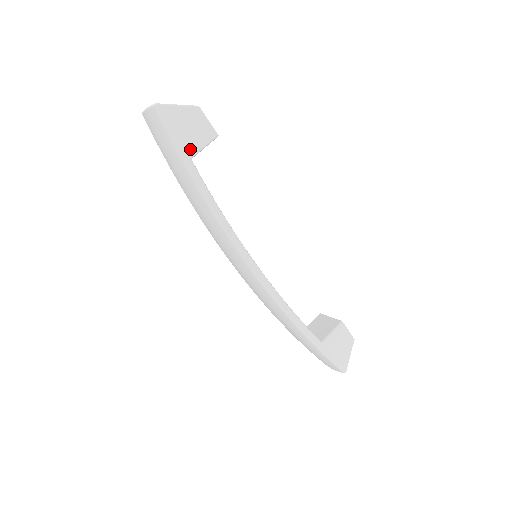
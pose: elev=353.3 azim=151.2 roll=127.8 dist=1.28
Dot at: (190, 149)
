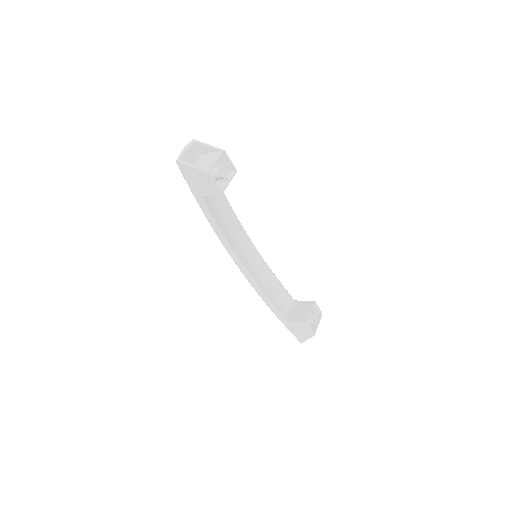
Dot at: (199, 193)
